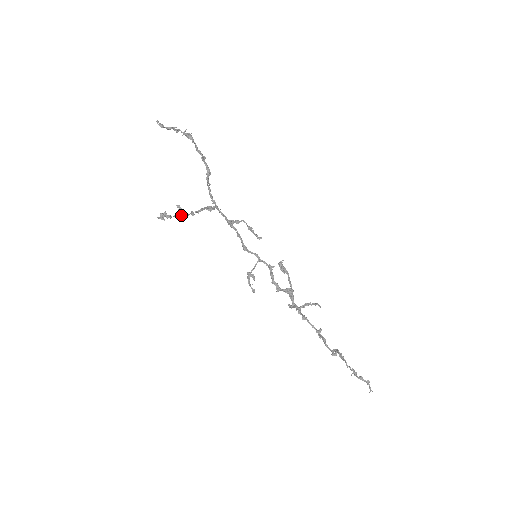
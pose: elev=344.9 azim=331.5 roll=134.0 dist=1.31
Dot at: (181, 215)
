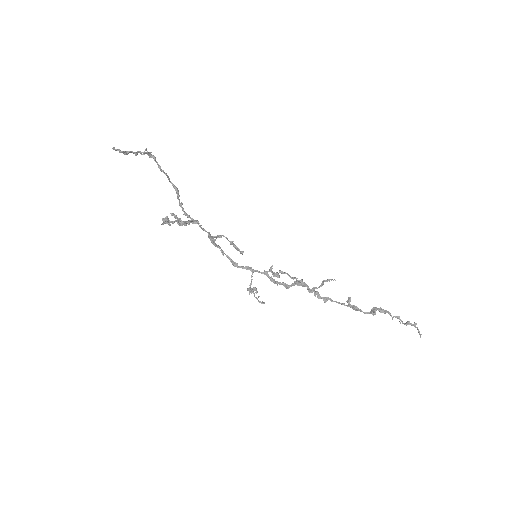
Dot at: (180, 221)
